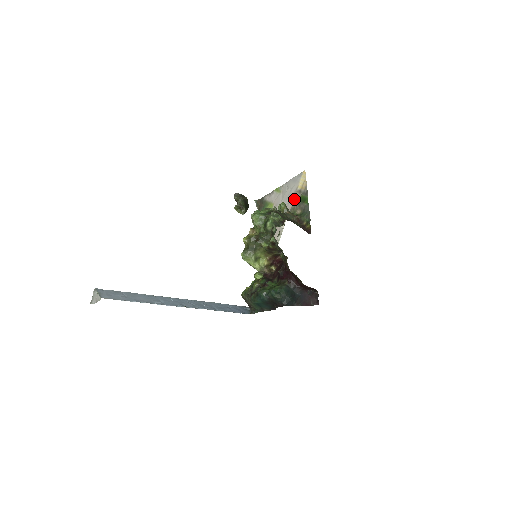
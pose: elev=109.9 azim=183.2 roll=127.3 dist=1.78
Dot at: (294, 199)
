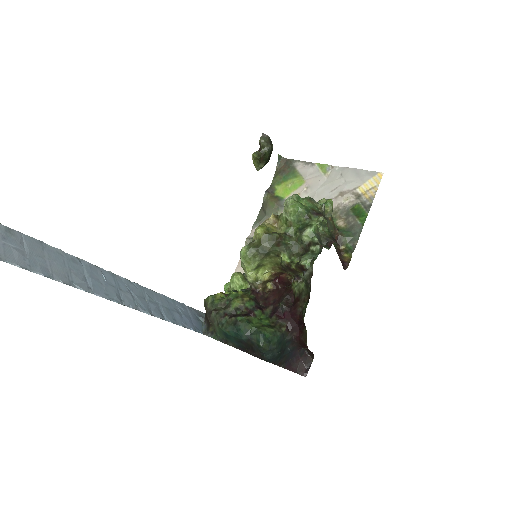
Dot at: (343, 200)
